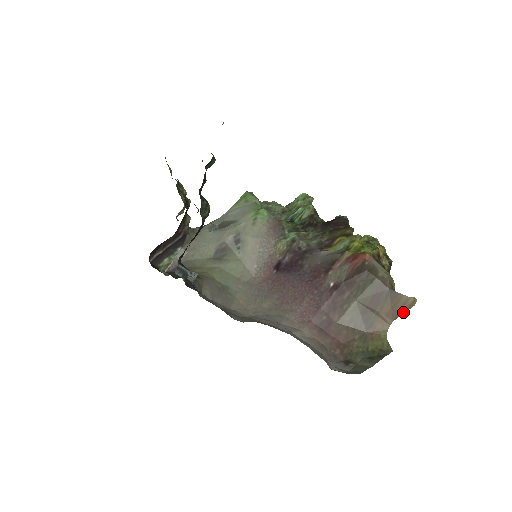
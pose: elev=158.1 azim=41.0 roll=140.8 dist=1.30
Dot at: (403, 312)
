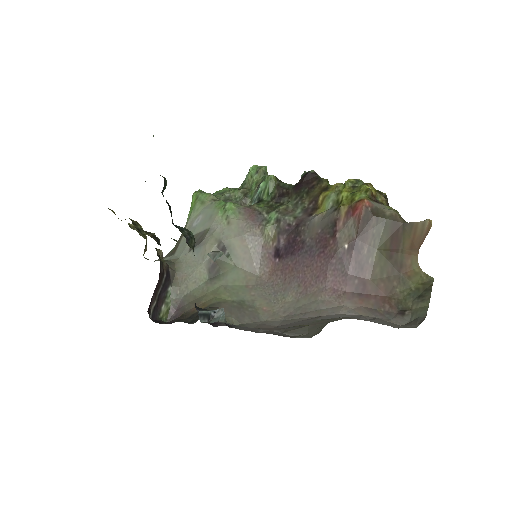
Dot at: (424, 238)
